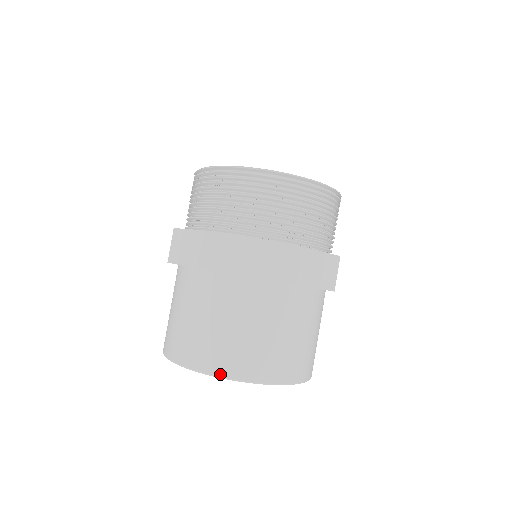
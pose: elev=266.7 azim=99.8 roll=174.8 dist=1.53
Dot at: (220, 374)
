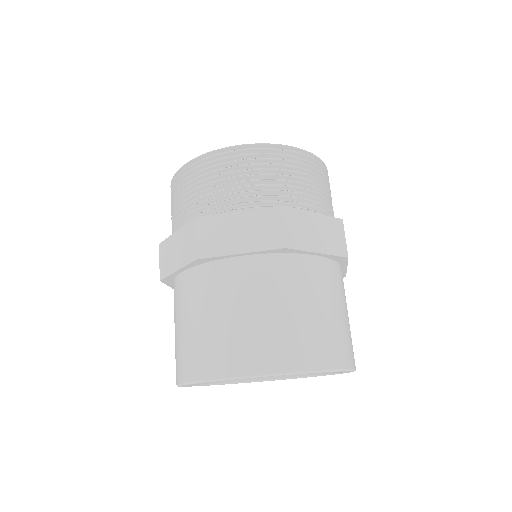
Dot at: (239, 373)
